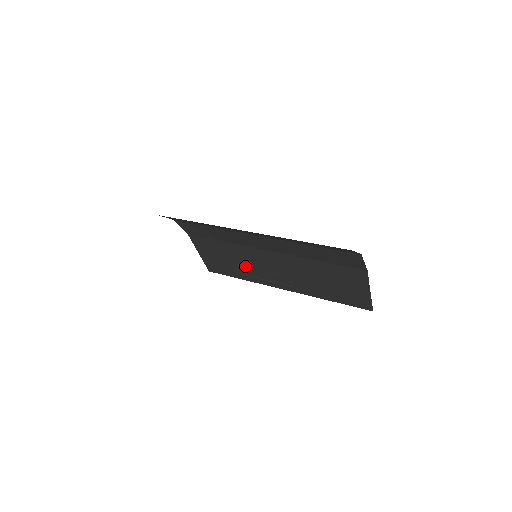
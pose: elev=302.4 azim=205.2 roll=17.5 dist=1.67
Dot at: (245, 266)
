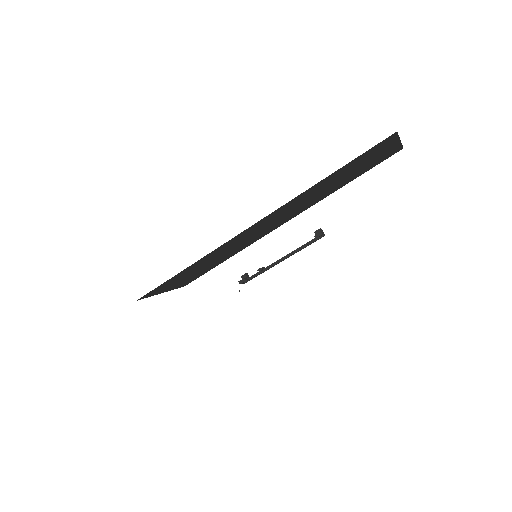
Dot at: (254, 276)
